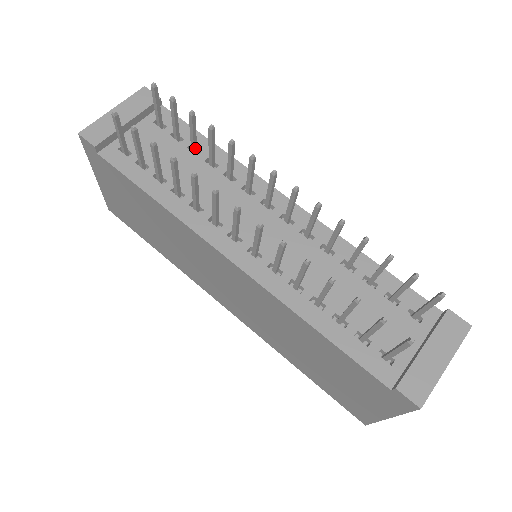
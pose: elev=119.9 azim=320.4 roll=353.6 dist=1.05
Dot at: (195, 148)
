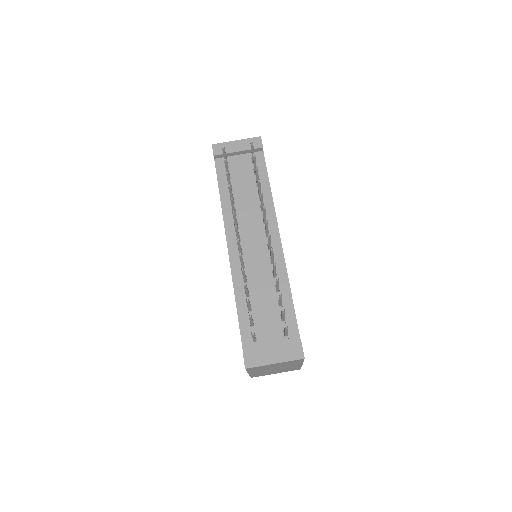
Dot at: occluded
